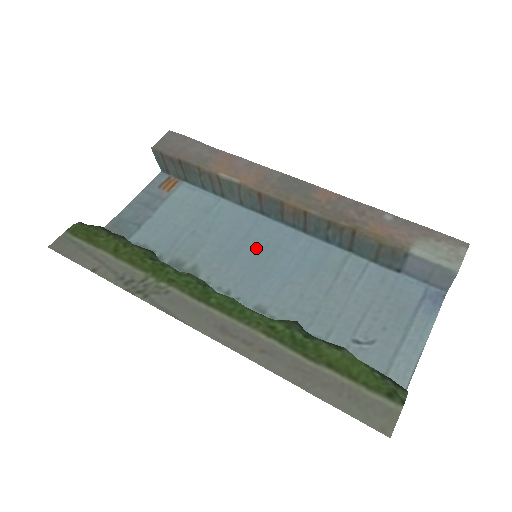
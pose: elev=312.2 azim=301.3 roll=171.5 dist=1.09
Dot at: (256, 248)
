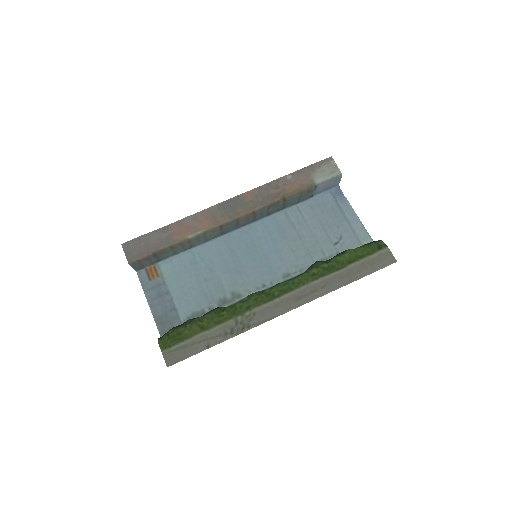
Dot at: (245, 253)
